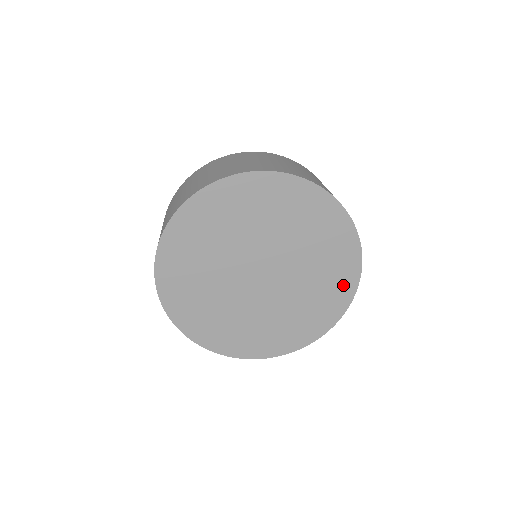
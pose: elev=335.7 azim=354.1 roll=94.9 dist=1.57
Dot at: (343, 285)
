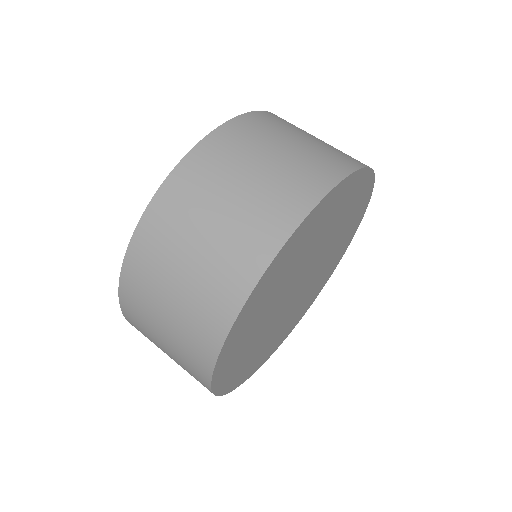
Dot at: (323, 283)
